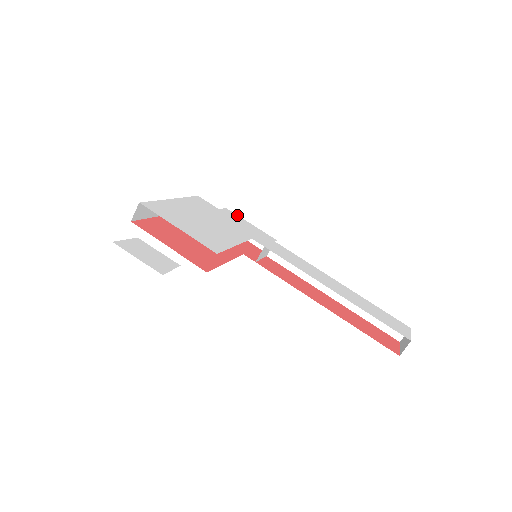
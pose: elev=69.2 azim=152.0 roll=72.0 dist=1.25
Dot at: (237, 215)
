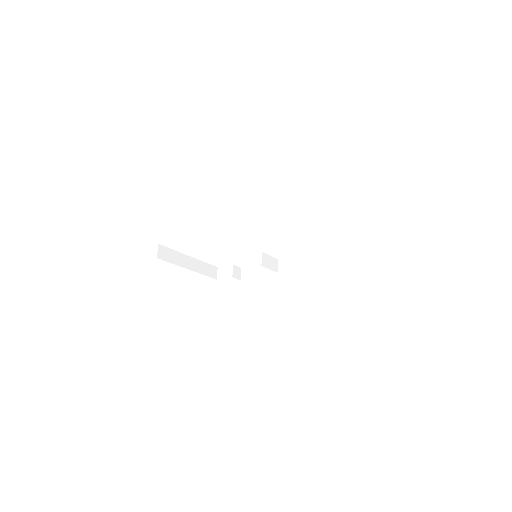
Dot at: (249, 266)
